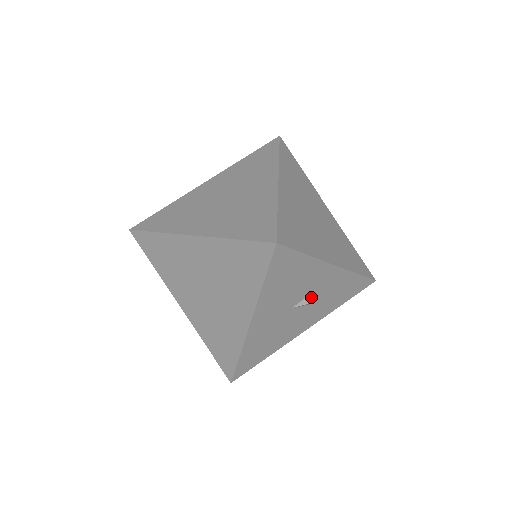
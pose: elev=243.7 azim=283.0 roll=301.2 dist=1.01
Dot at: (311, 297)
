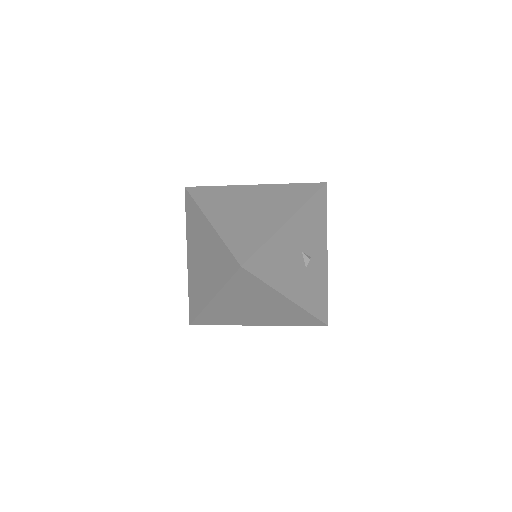
Dot at: (310, 263)
